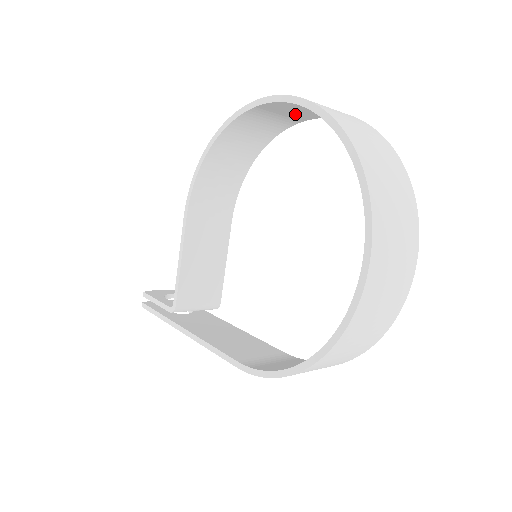
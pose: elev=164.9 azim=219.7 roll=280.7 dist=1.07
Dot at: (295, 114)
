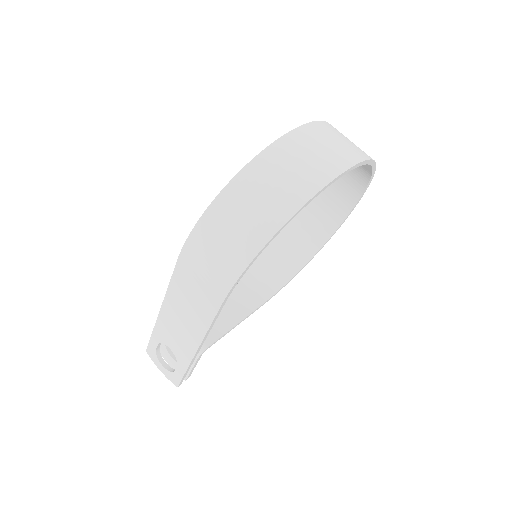
Dot at: (332, 208)
